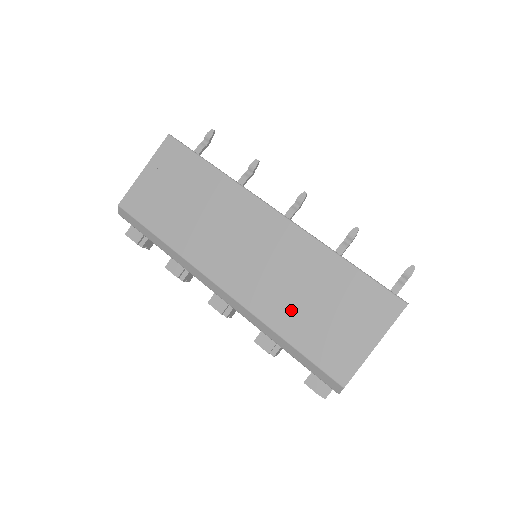
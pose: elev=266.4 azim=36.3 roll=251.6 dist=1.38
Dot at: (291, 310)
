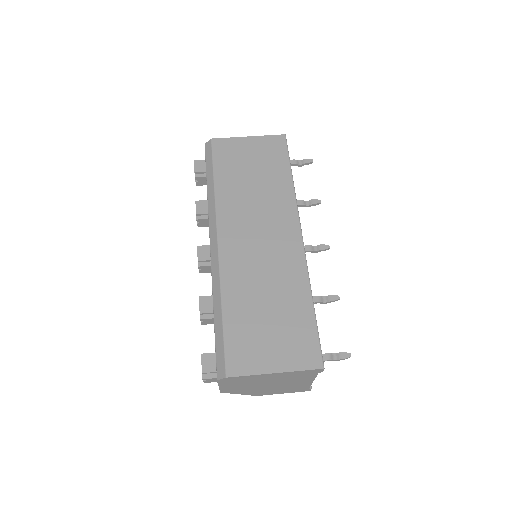
Dot at: (246, 297)
